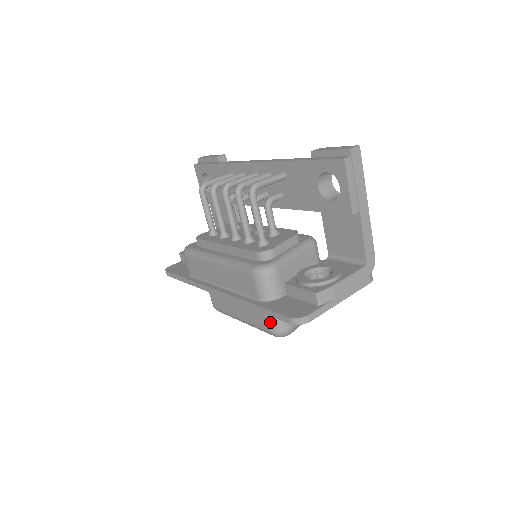
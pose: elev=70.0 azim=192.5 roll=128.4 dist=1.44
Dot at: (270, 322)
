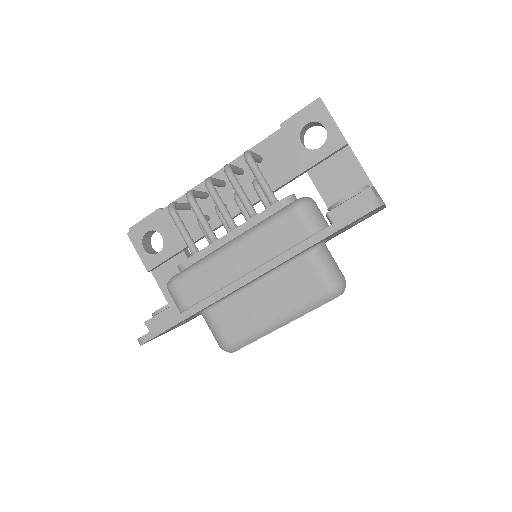
Dot at: (324, 275)
